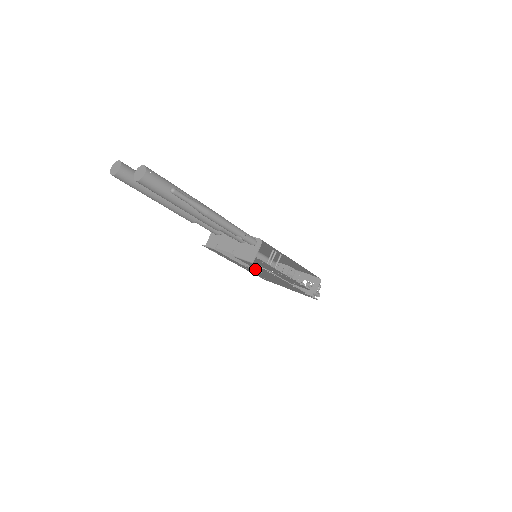
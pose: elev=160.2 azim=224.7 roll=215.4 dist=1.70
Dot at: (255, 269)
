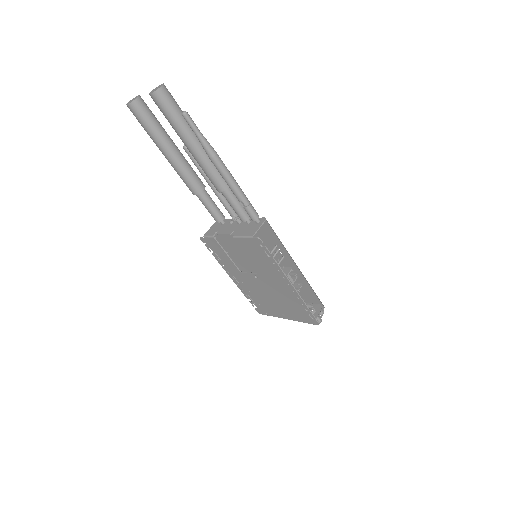
Dot at: occluded
